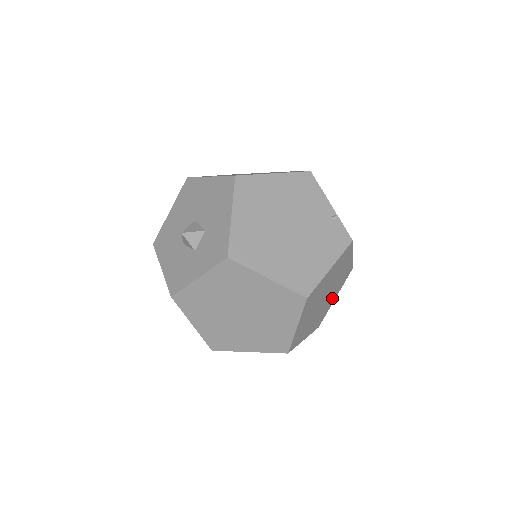
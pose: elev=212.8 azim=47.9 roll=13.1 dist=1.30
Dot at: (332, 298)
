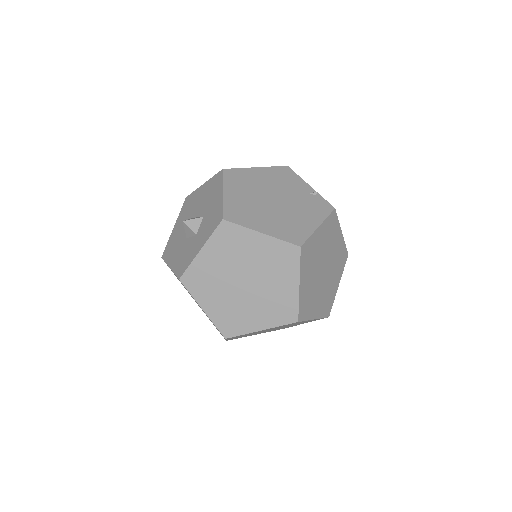
Dot at: (334, 282)
